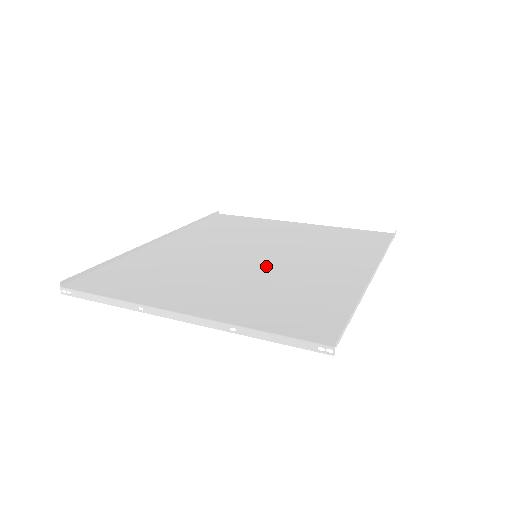
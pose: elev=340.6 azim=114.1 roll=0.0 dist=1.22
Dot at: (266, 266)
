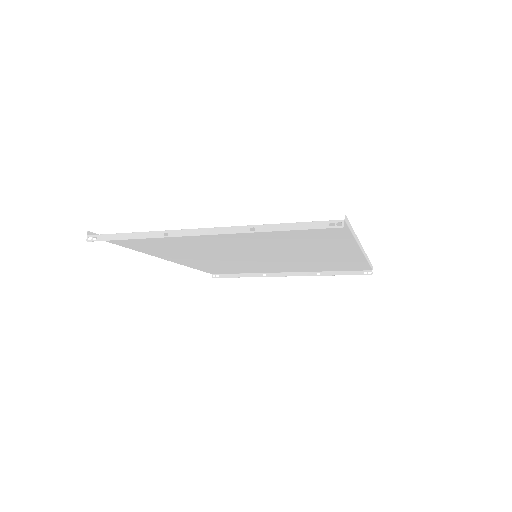
Dot at: (267, 251)
